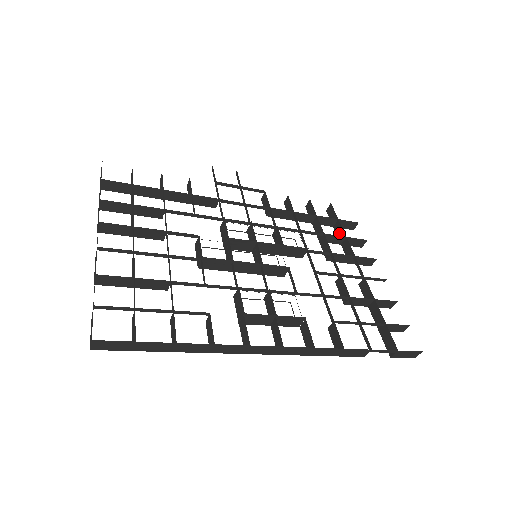
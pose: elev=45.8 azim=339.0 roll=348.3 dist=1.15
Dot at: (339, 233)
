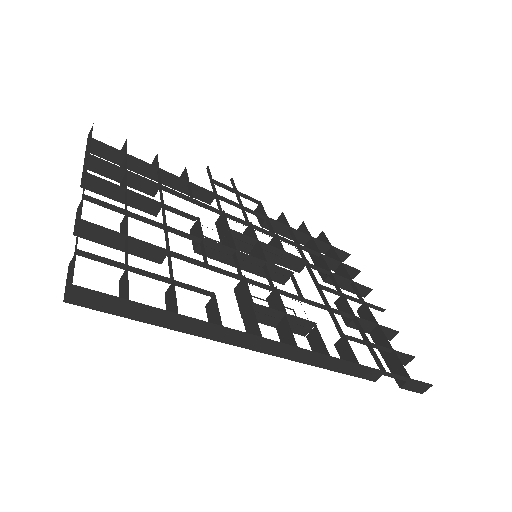
Dot at: occluded
